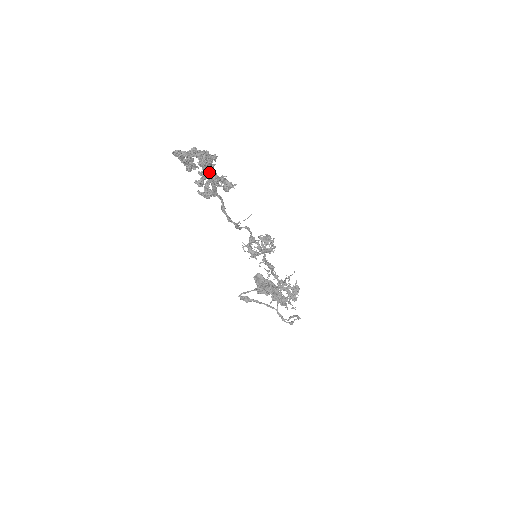
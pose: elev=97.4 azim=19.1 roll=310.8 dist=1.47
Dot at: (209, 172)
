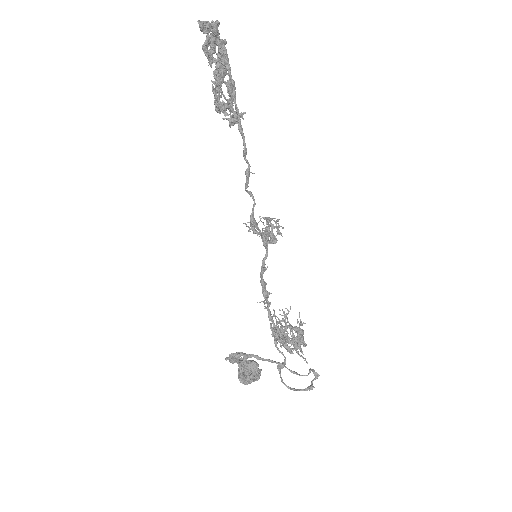
Dot at: (229, 68)
